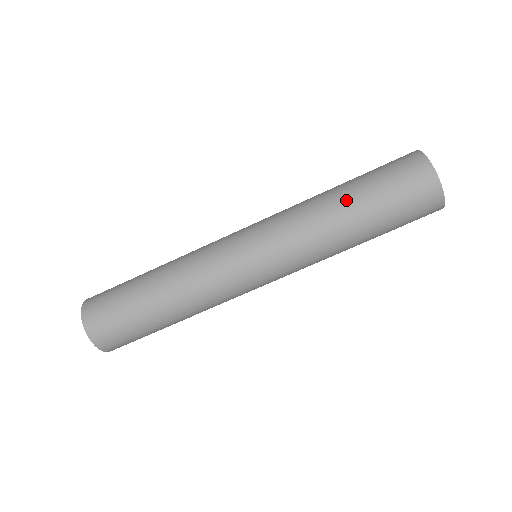
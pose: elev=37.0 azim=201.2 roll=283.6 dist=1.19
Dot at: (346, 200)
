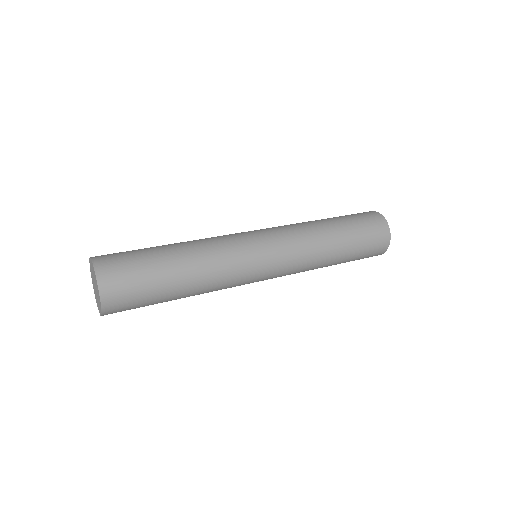
Dot at: (340, 251)
